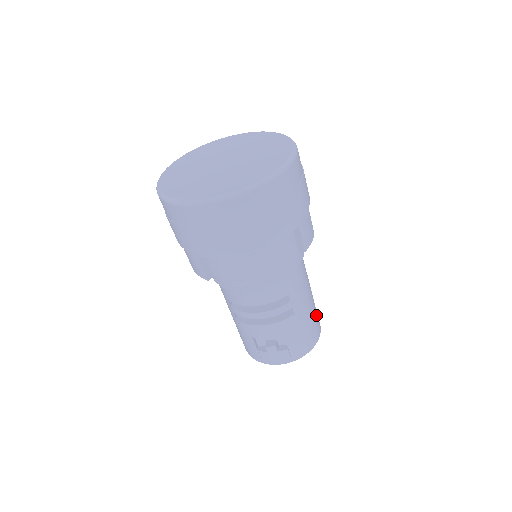
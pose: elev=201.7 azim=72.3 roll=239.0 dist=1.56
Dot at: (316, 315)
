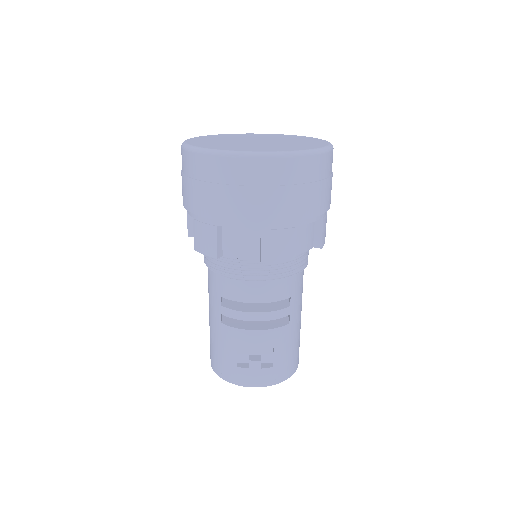
Dot at: occluded
